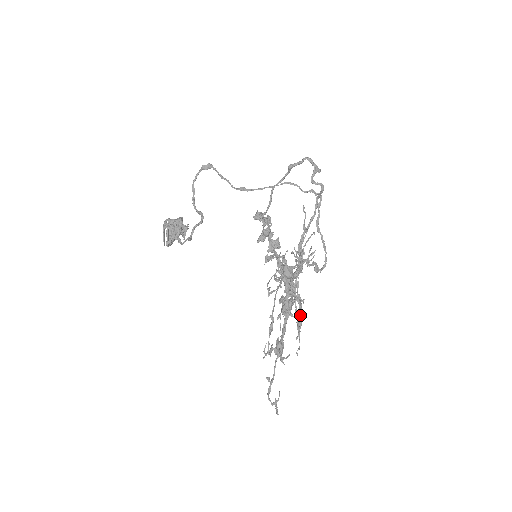
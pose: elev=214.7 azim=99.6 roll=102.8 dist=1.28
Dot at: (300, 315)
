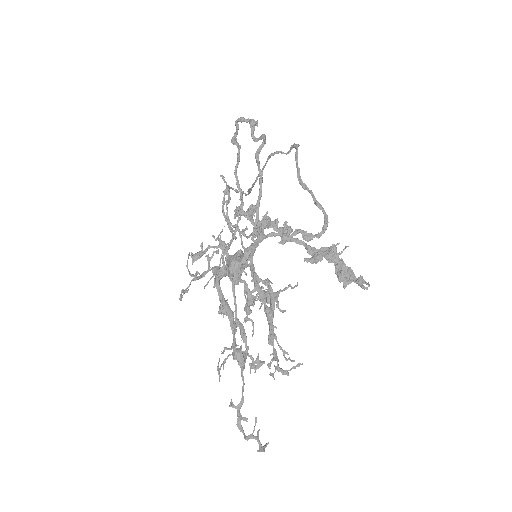
Dot at: (265, 307)
